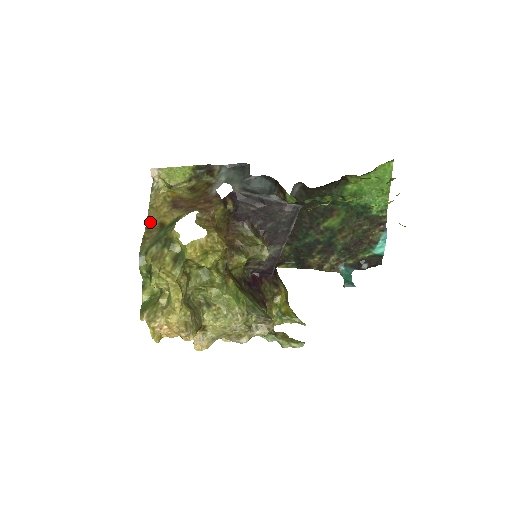
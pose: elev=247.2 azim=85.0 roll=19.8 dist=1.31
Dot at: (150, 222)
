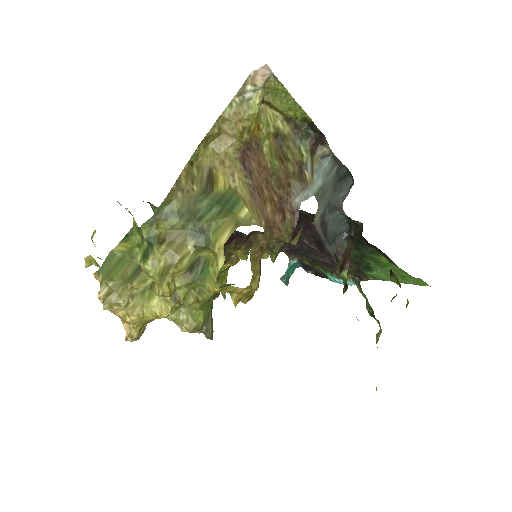
Dot at: (201, 152)
